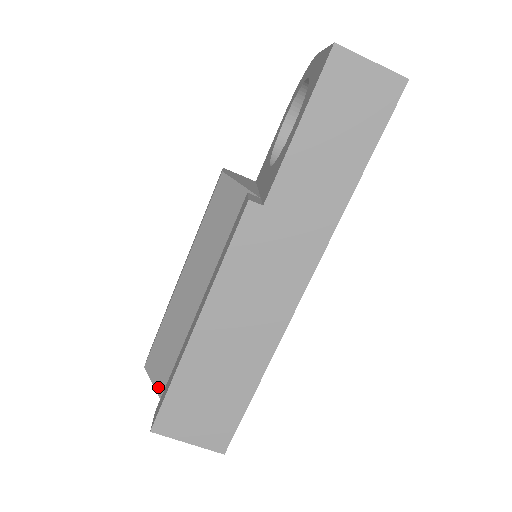
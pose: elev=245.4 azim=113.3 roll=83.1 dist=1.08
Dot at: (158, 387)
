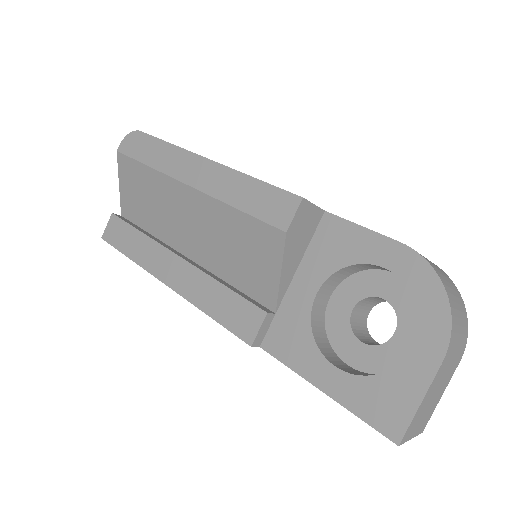
Dot at: (122, 190)
